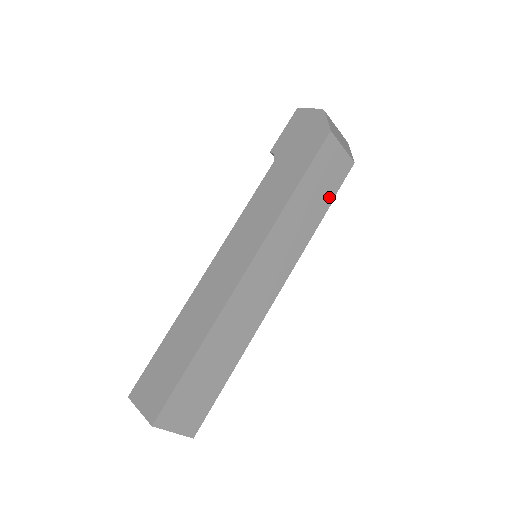
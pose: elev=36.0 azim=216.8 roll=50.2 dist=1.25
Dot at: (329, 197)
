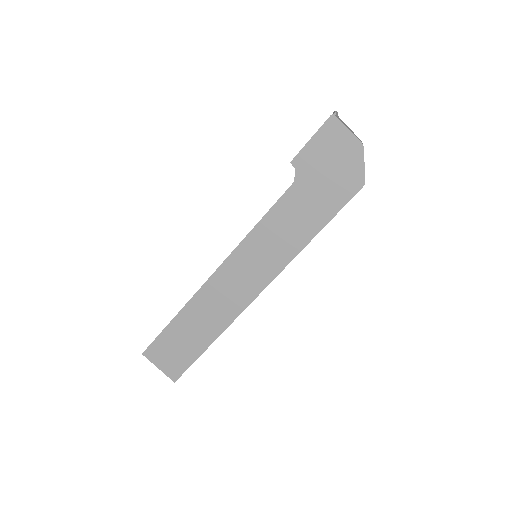
Dot at: occluded
